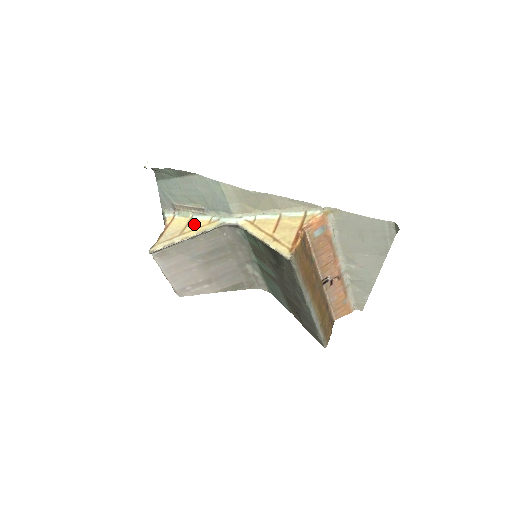
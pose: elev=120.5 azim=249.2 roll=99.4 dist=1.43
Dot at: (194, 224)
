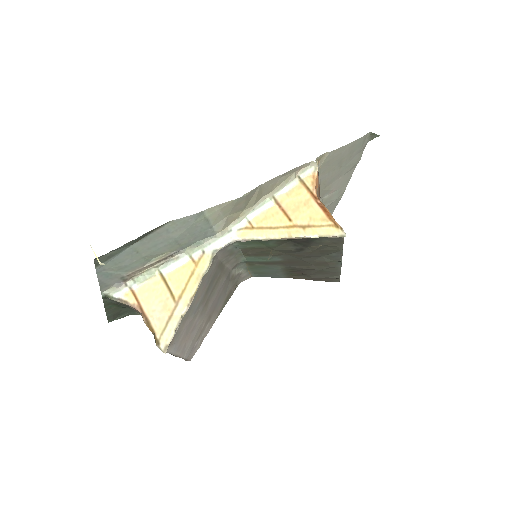
Dot at: (177, 278)
